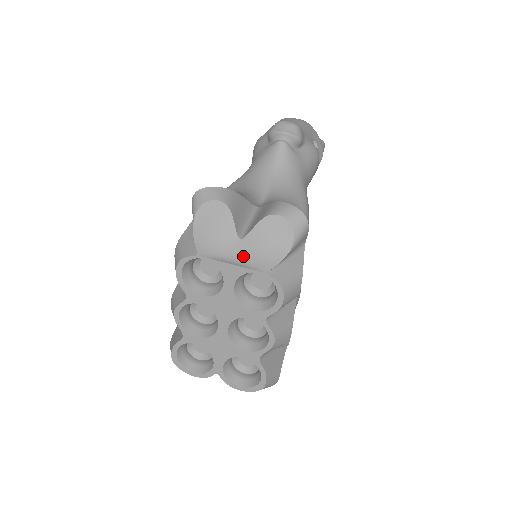
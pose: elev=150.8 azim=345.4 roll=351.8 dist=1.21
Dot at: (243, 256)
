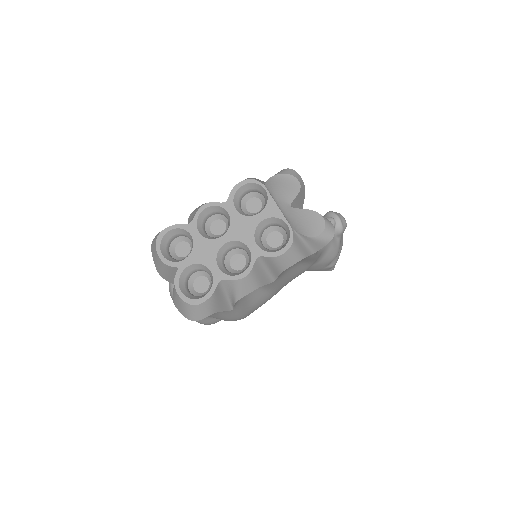
Dot at: (286, 212)
